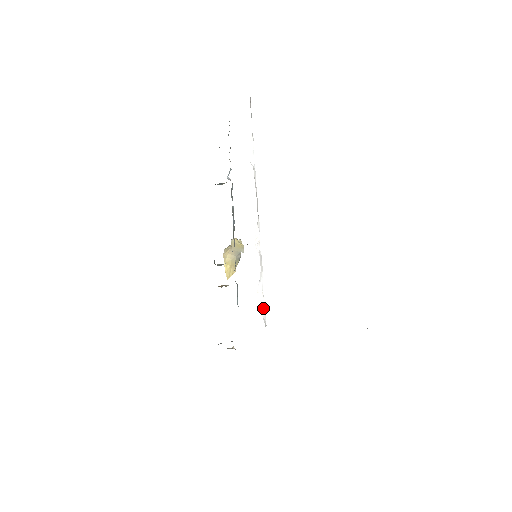
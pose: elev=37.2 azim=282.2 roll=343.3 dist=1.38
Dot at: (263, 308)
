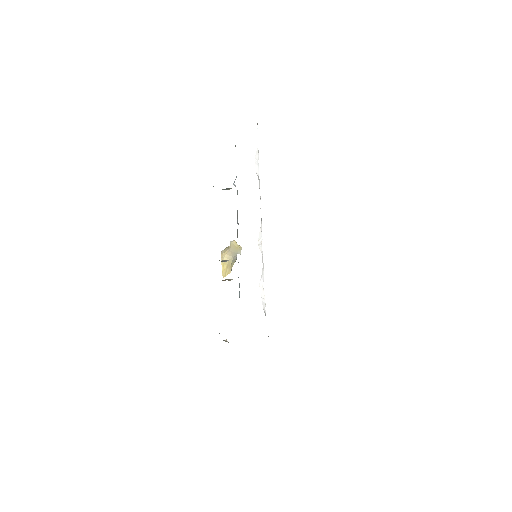
Dot at: (263, 301)
